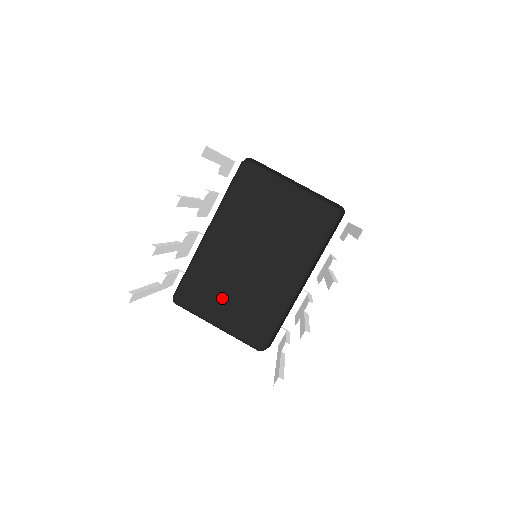
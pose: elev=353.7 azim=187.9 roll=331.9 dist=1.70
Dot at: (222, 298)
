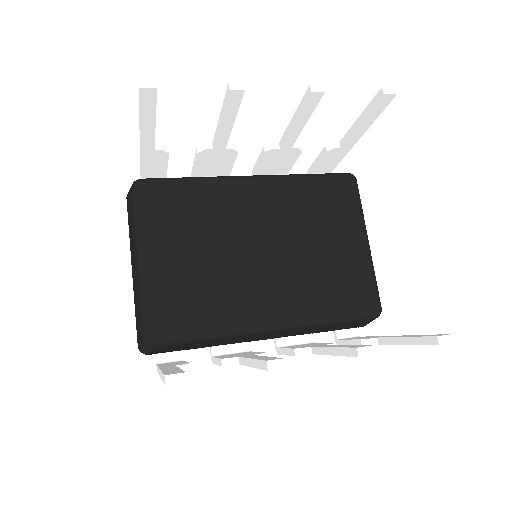
Dot at: (186, 241)
